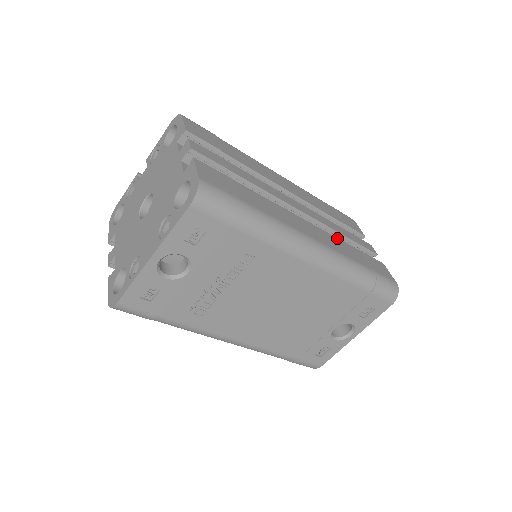
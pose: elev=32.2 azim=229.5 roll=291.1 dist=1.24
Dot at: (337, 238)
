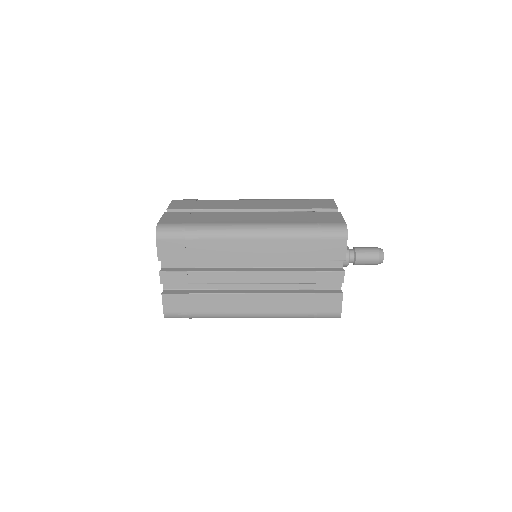
Dot at: (286, 294)
